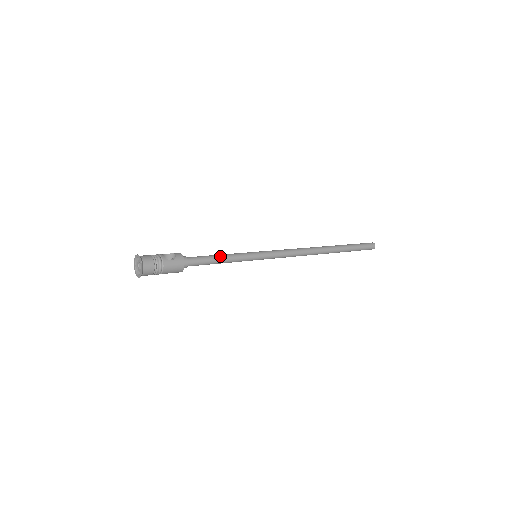
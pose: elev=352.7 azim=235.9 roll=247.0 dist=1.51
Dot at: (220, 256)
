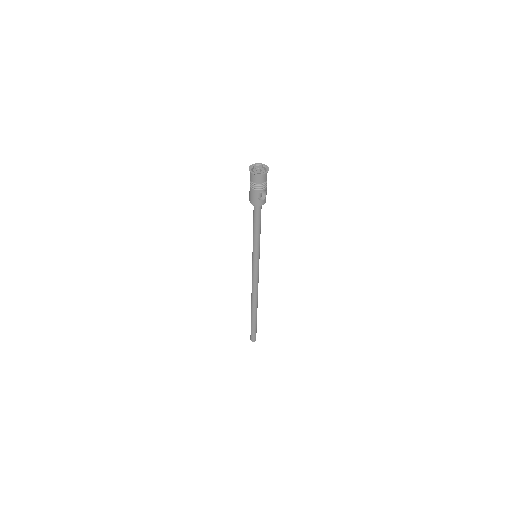
Dot at: occluded
